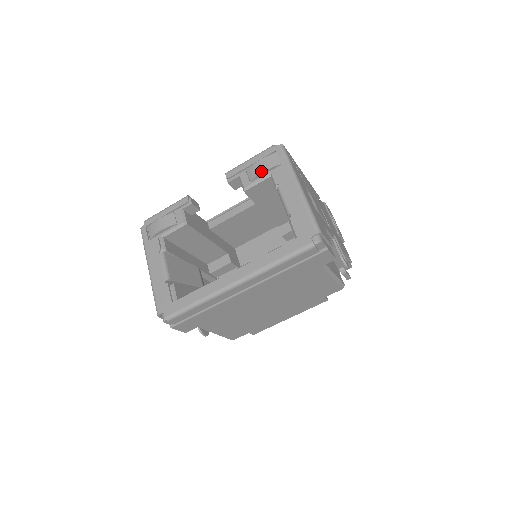
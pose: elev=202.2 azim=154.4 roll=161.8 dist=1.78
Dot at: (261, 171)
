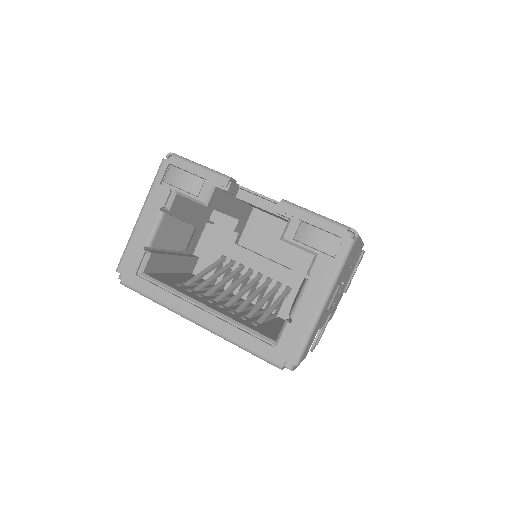
Dot at: (311, 244)
